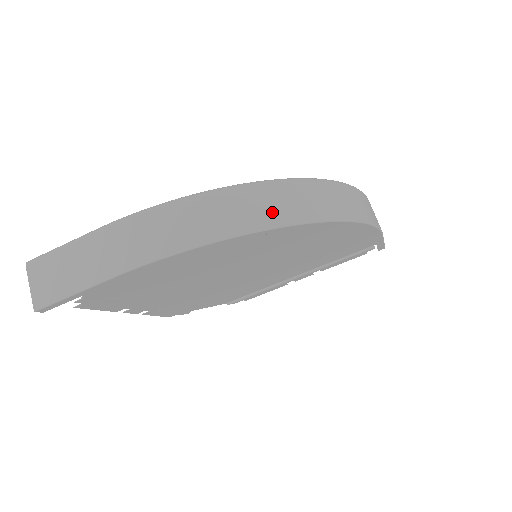
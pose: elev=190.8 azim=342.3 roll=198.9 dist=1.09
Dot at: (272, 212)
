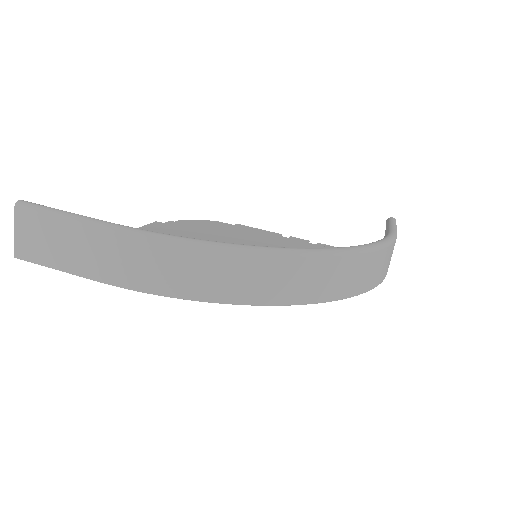
Dot at: (282, 289)
